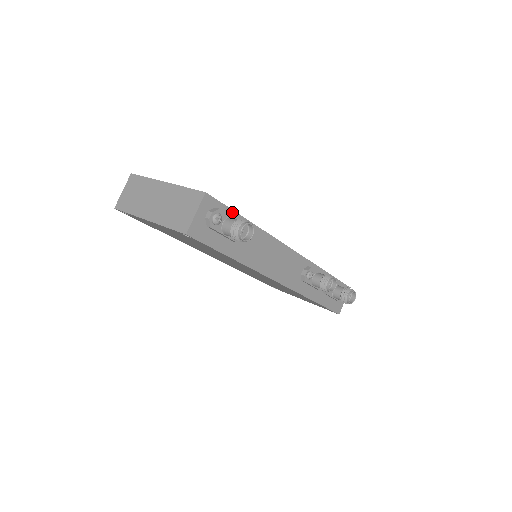
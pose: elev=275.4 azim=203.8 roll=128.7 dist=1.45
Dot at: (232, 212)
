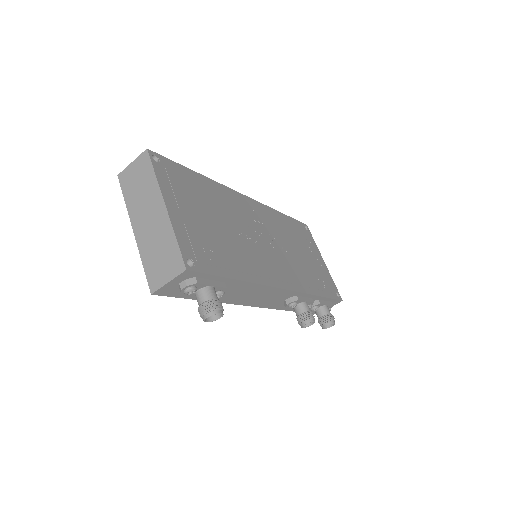
Dot at: (216, 277)
